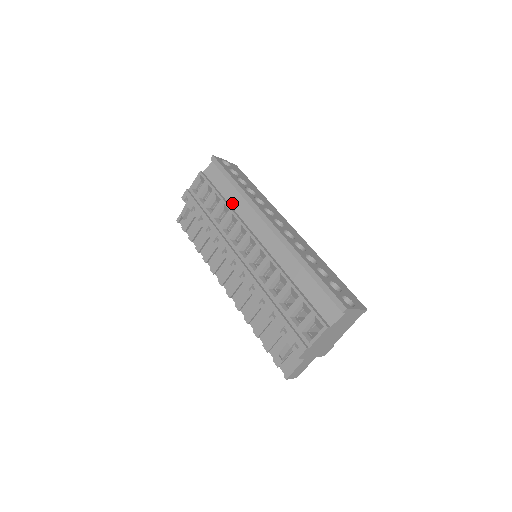
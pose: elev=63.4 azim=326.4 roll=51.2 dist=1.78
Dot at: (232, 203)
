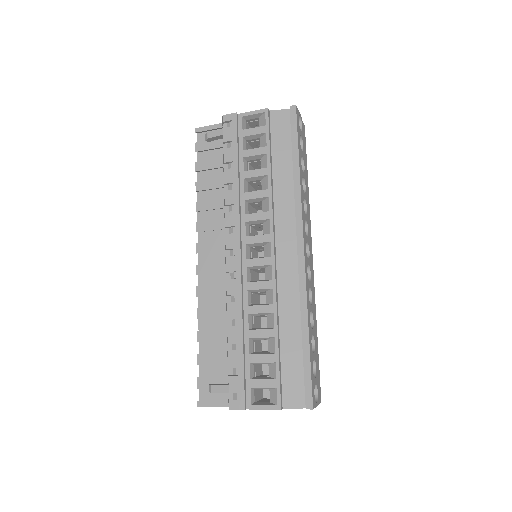
Dot at: (277, 183)
